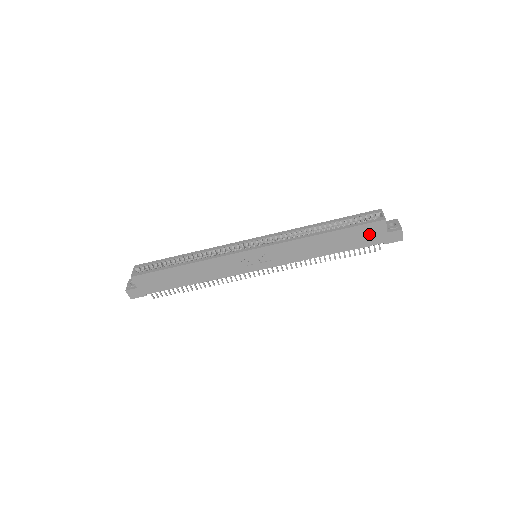
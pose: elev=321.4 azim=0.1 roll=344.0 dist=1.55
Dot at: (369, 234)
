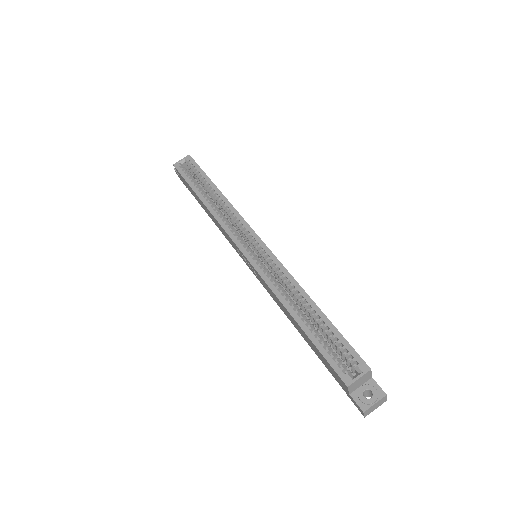
Dot at: occluded
